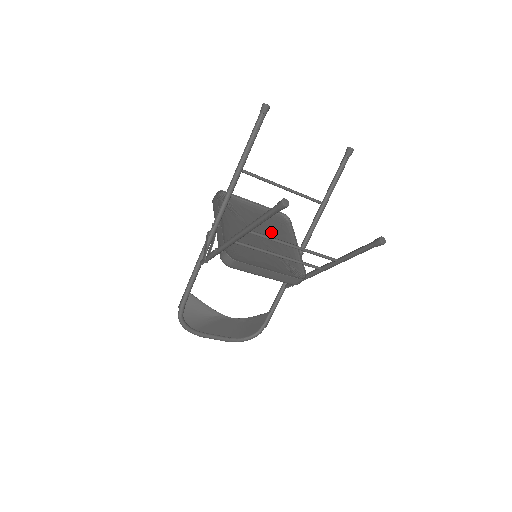
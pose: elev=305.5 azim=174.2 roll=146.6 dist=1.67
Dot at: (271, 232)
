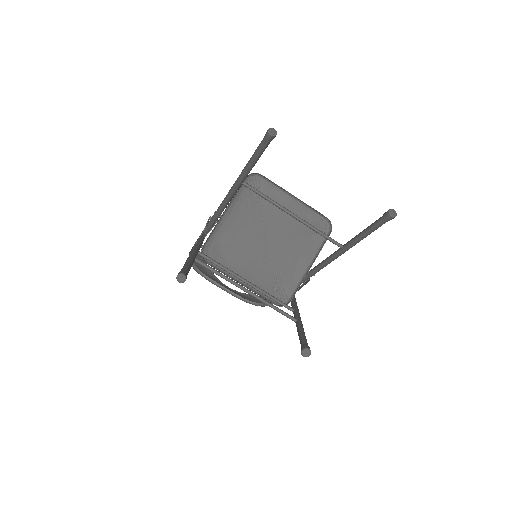
Dot at: (291, 238)
